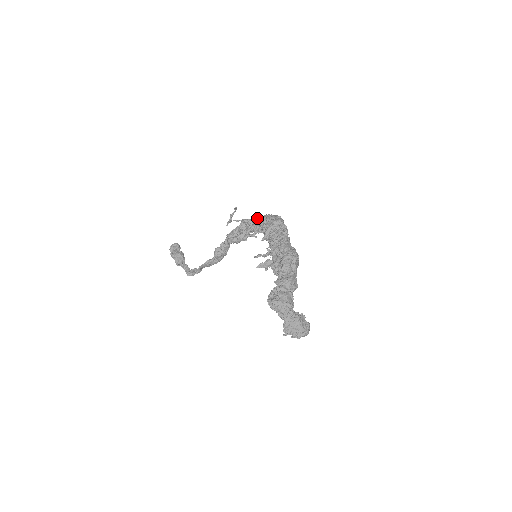
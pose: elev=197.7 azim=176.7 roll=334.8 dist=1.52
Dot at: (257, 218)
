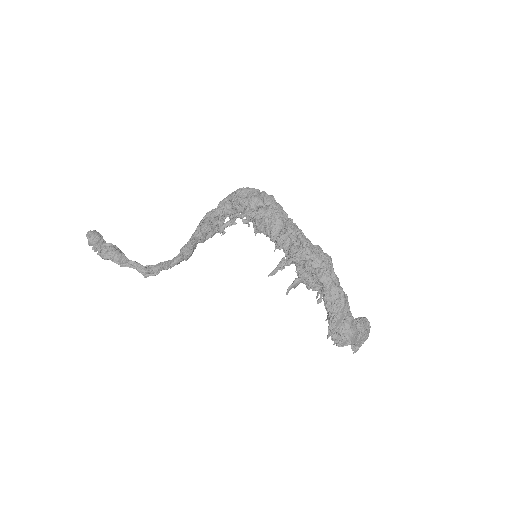
Dot at: (229, 203)
